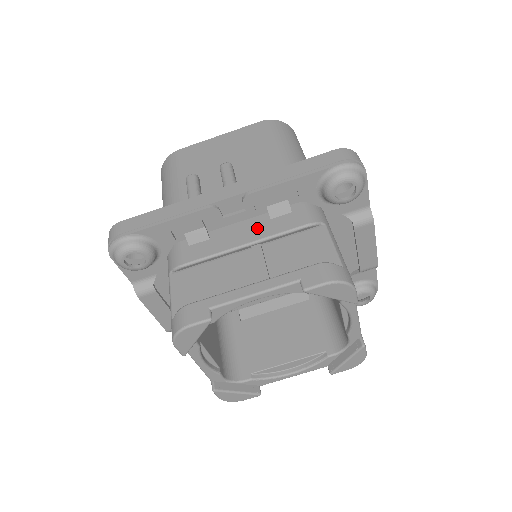
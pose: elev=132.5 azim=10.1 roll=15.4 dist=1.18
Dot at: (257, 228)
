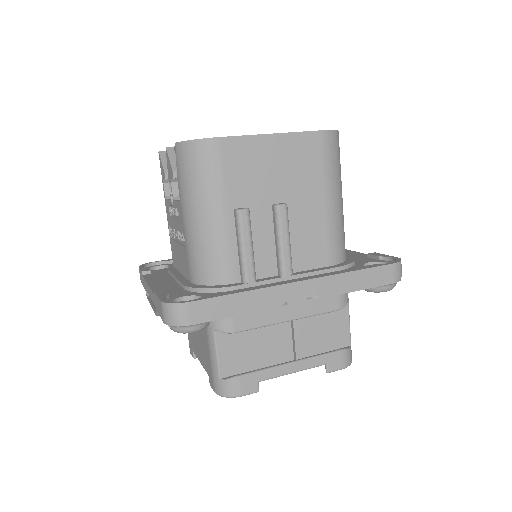
Dot at: (302, 304)
